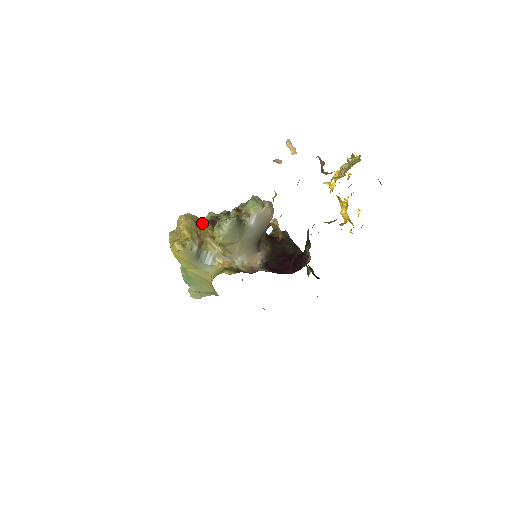
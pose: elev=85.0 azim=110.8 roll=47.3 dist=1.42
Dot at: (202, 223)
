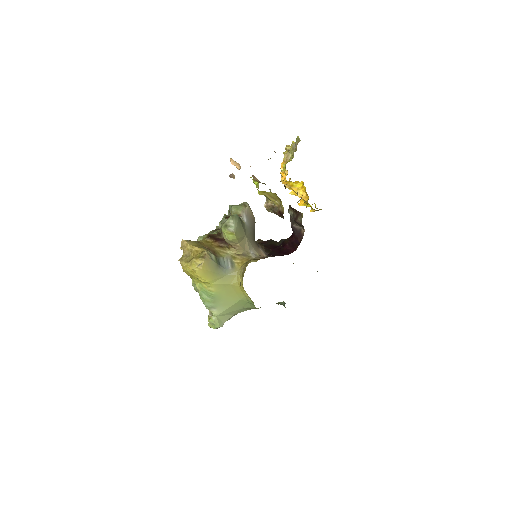
Dot at: (202, 241)
